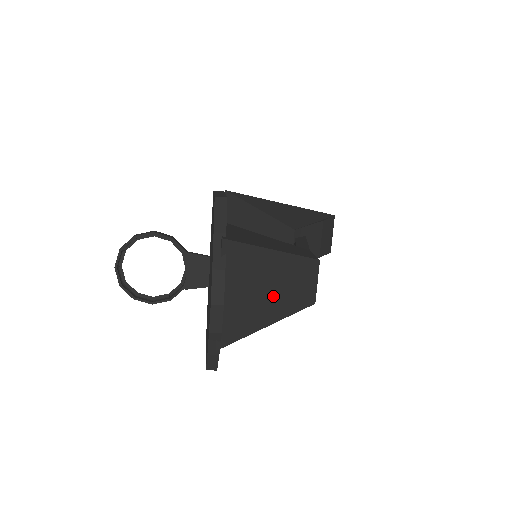
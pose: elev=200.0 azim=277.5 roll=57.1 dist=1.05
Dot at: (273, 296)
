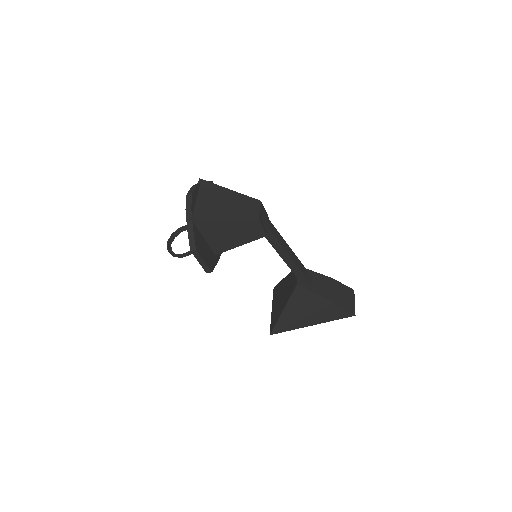
Dot at: (228, 207)
